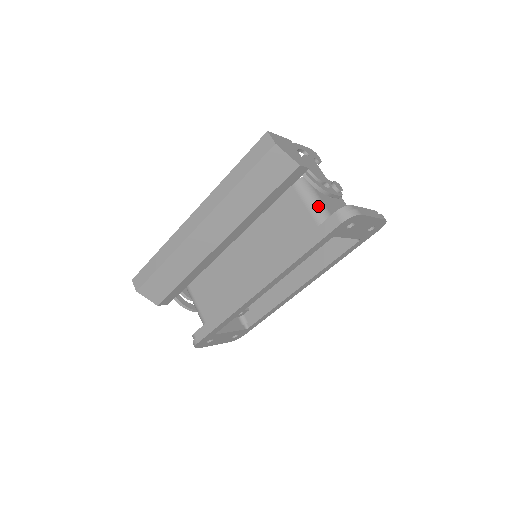
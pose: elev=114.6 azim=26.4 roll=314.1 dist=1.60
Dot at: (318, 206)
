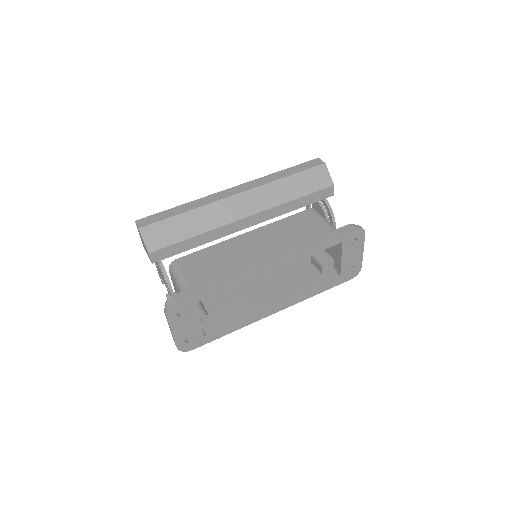
Dot at: occluded
